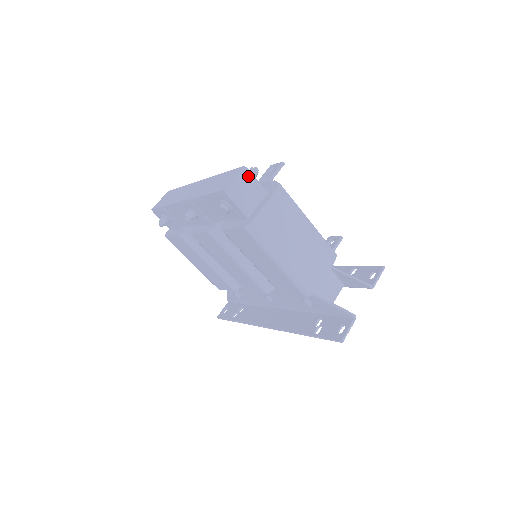
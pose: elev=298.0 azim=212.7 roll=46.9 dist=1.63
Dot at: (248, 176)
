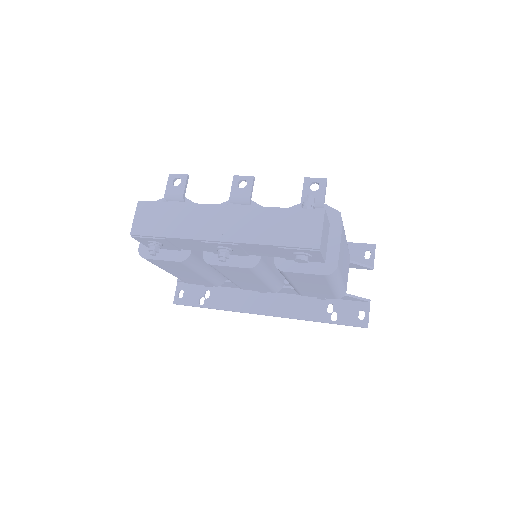
Dot at: (325, 219)
